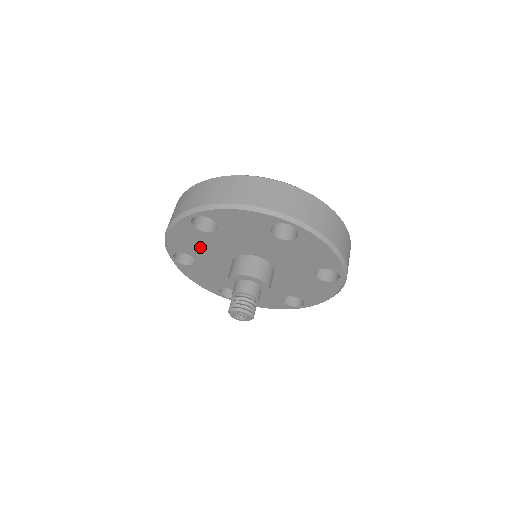
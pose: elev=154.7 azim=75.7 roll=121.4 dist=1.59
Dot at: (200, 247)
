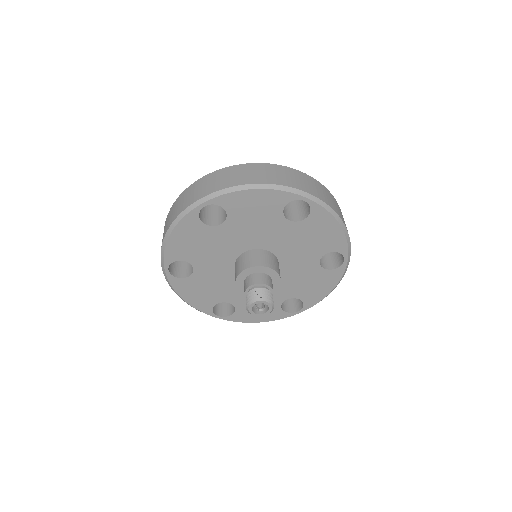
Dot at: (202, 249)
